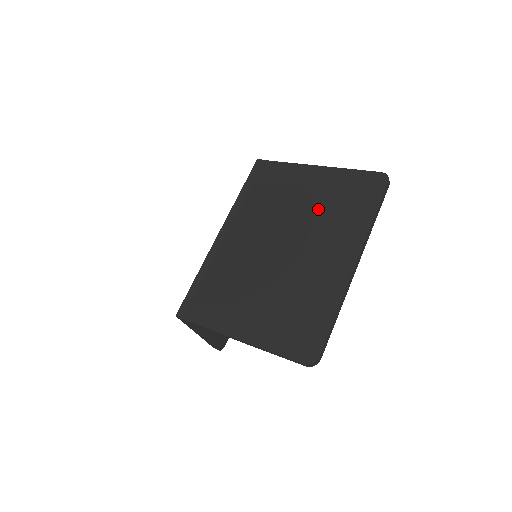
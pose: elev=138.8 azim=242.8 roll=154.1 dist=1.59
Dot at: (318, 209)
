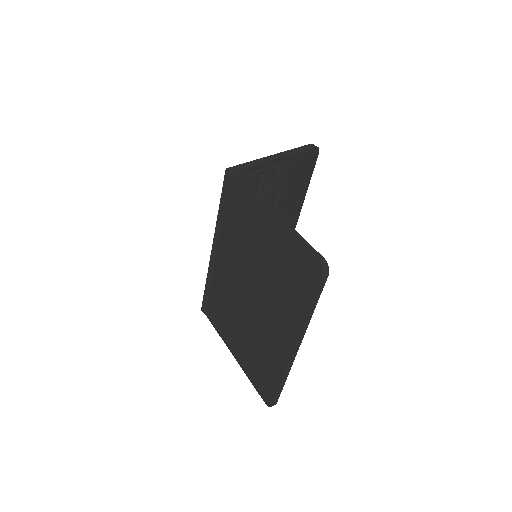
Dot at: (270, 271)
